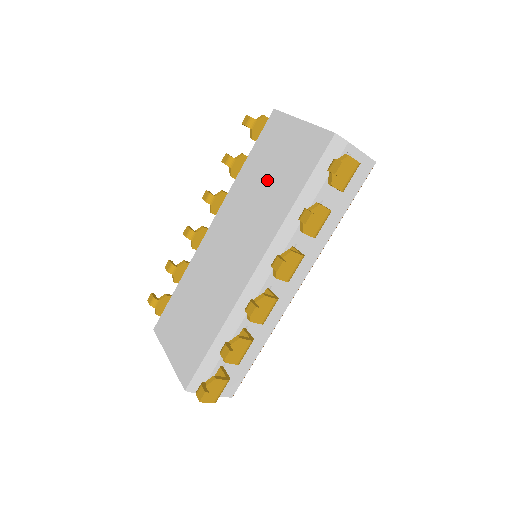
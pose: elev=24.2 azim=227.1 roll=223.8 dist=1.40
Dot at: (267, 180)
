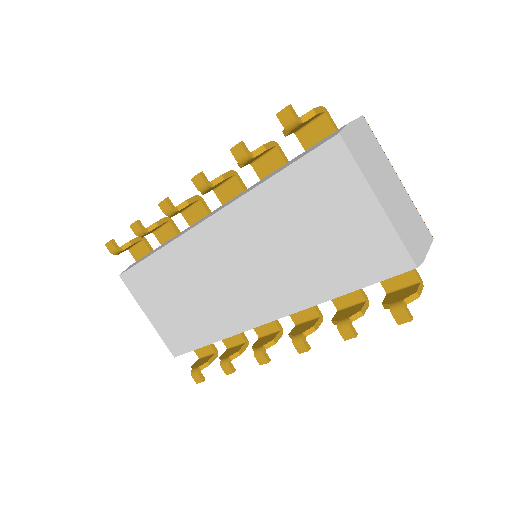
Dot at: (303, 239)
